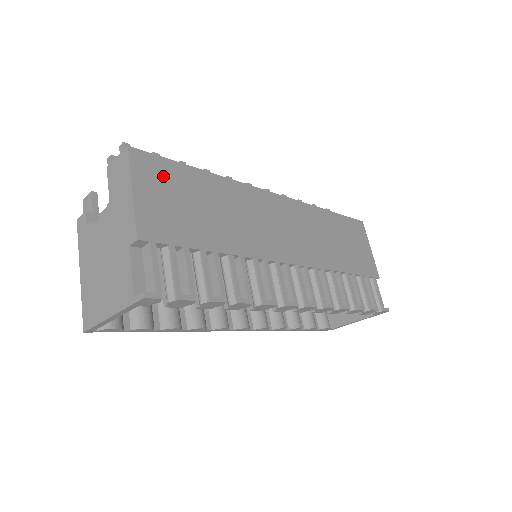
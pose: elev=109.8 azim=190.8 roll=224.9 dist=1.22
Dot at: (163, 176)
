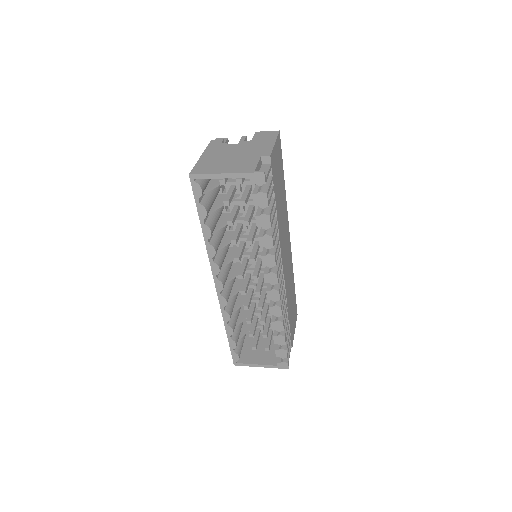
Dot at: (280, 157)
